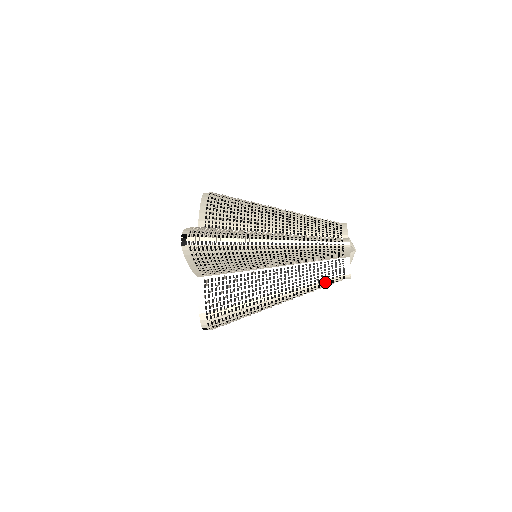
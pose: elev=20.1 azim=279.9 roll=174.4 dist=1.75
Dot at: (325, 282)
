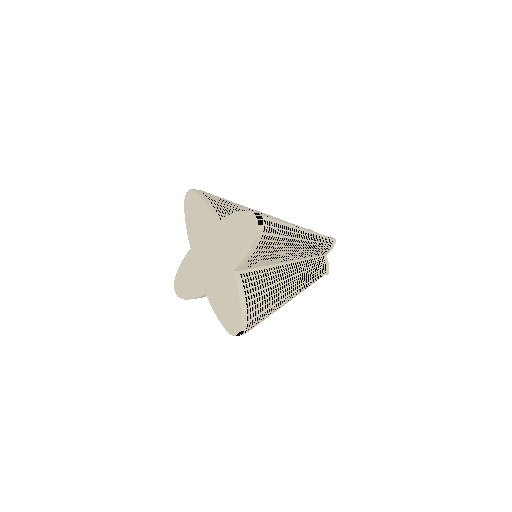
Dot at: (316, 277)
